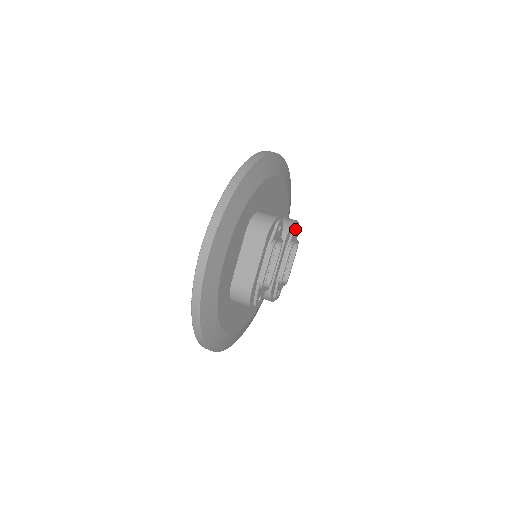
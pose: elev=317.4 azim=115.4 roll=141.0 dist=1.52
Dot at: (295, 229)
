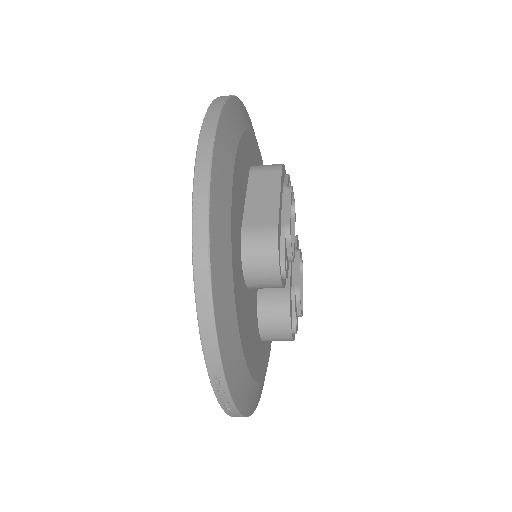
Dot at: (297, 239)
